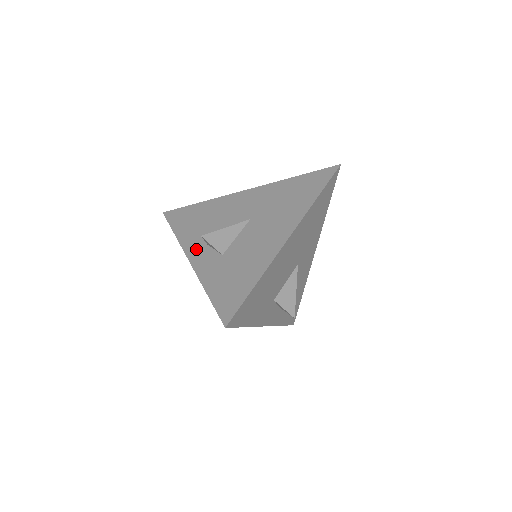
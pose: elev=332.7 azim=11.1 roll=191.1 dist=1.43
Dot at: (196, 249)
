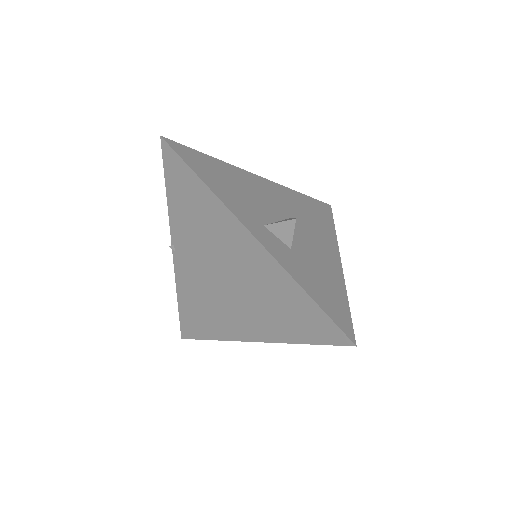
Dot at: (254, 224)
